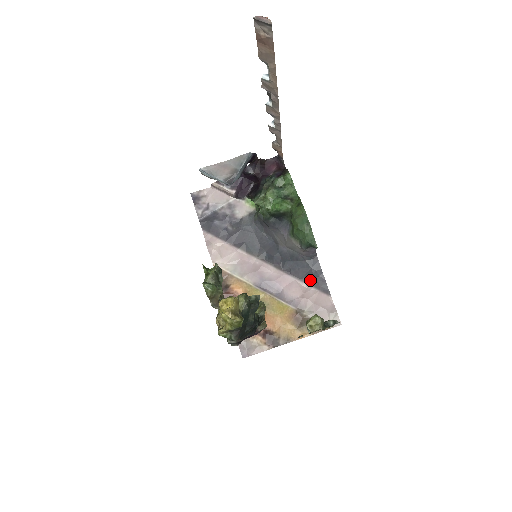
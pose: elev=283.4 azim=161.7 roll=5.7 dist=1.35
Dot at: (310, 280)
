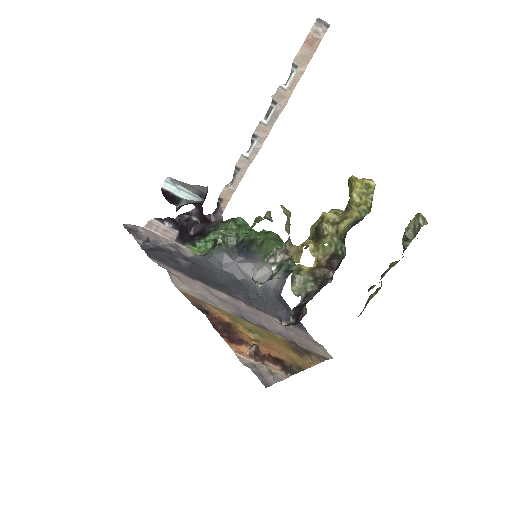
Dot at: (284, 317)
